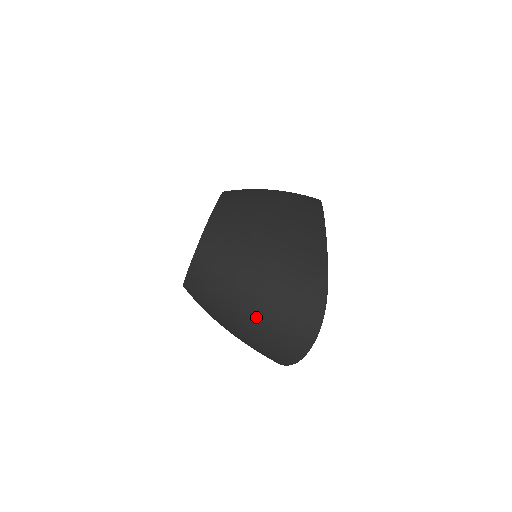
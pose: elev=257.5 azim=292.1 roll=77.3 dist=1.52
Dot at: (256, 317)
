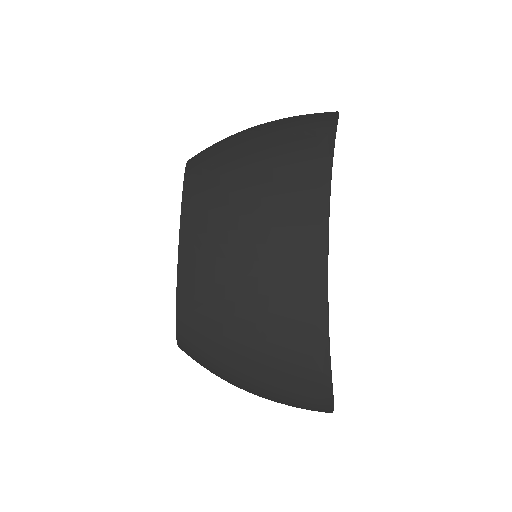
Dot at: occluded
